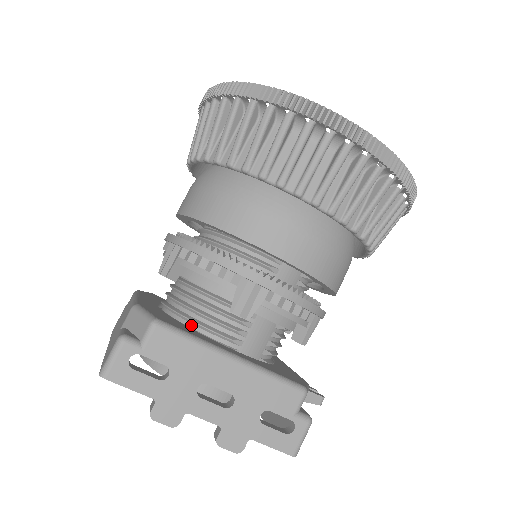
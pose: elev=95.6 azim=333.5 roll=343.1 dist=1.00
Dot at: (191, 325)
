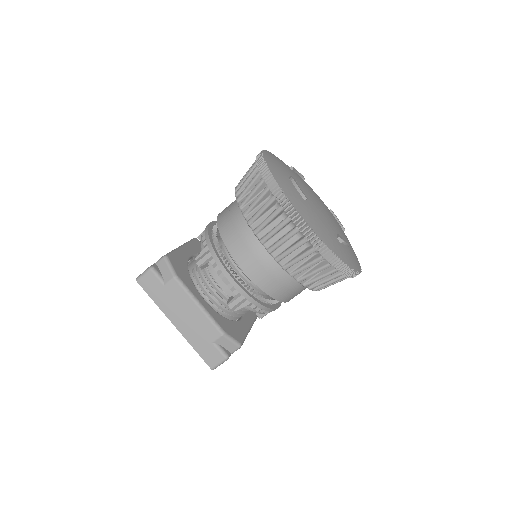
Dot at: (231, 316)
